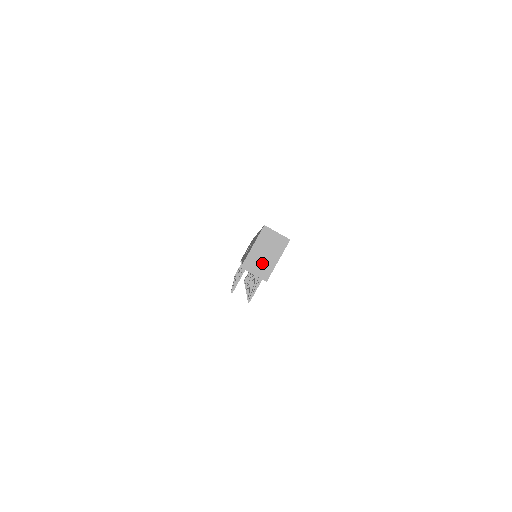
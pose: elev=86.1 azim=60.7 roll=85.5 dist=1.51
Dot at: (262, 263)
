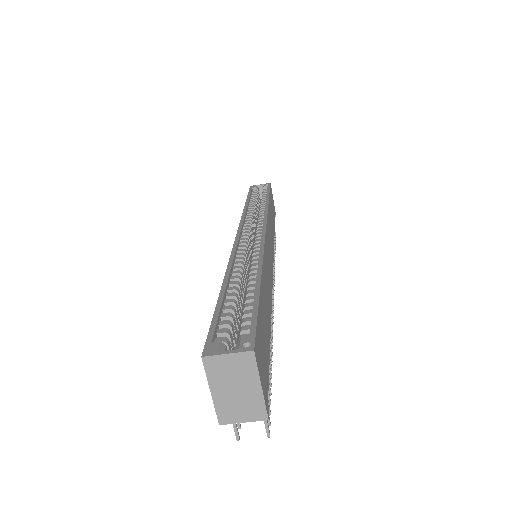
Dot at: (242, 403)
